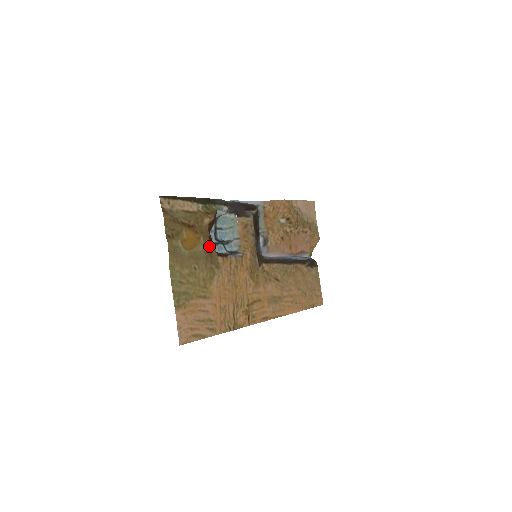
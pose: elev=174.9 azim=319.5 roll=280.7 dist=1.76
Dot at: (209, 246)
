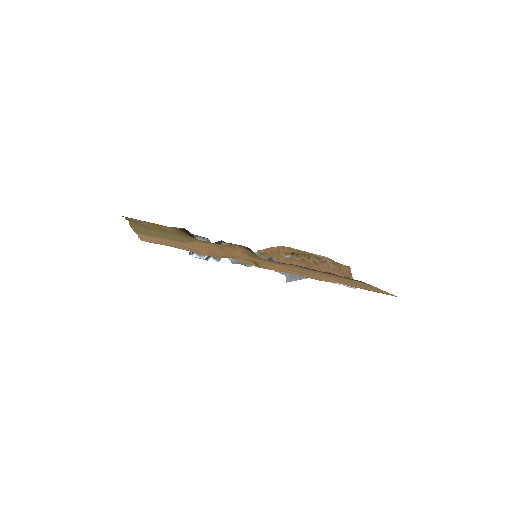
Dot at: (182, 232)
